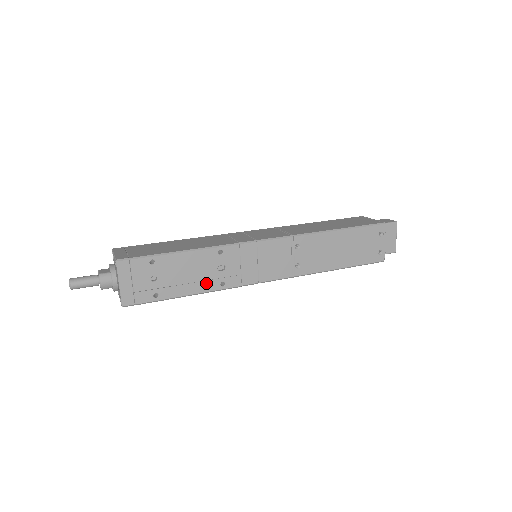
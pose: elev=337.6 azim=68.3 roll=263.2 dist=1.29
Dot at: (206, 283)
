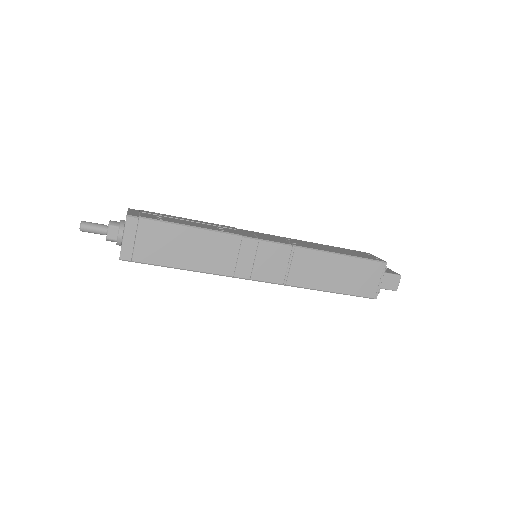
Dot at: (207, 227)
